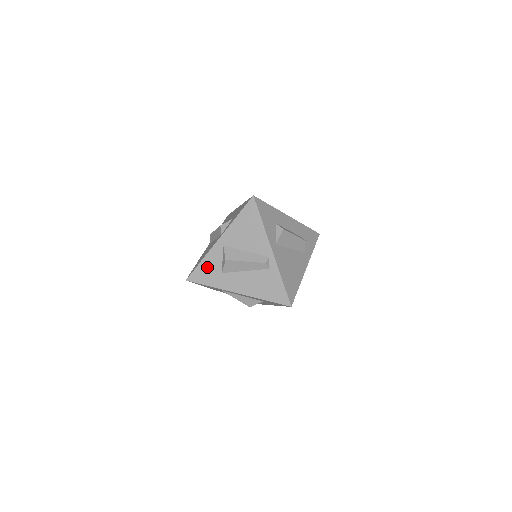
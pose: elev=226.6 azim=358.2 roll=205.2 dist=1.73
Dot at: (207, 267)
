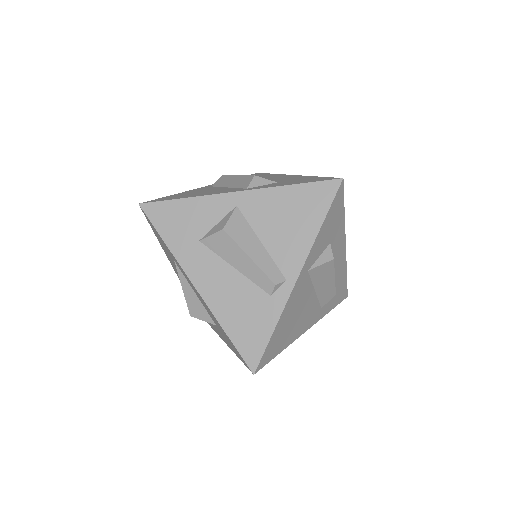
Dot at: (186, 214)
